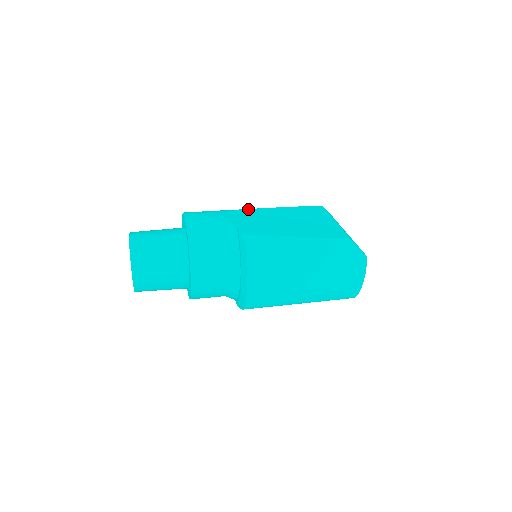
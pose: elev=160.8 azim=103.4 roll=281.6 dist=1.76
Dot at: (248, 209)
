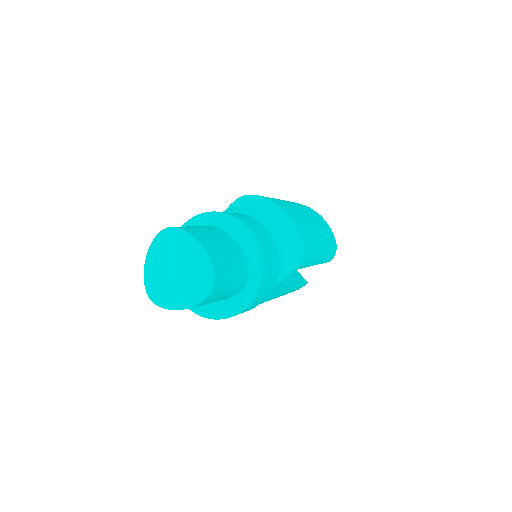
Dot at: occluded
